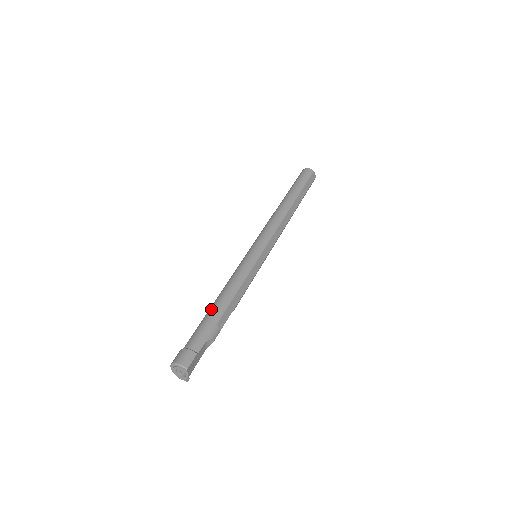
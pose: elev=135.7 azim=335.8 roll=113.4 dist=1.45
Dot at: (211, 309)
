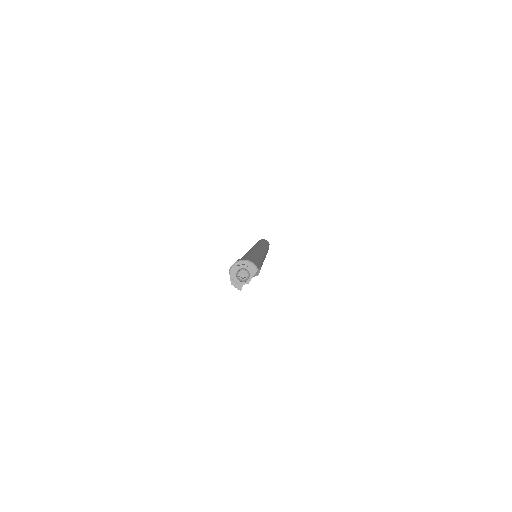
Dot at: (250, 253)
